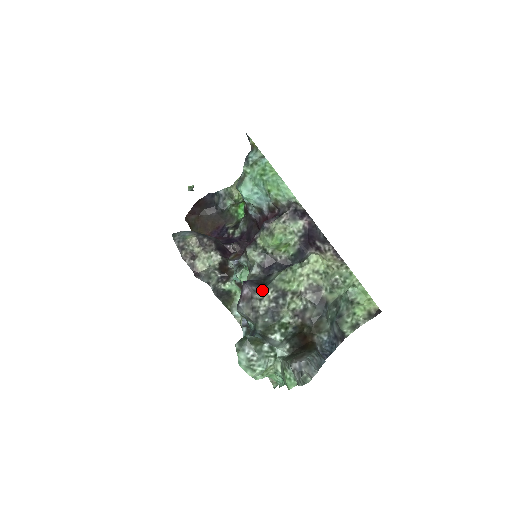
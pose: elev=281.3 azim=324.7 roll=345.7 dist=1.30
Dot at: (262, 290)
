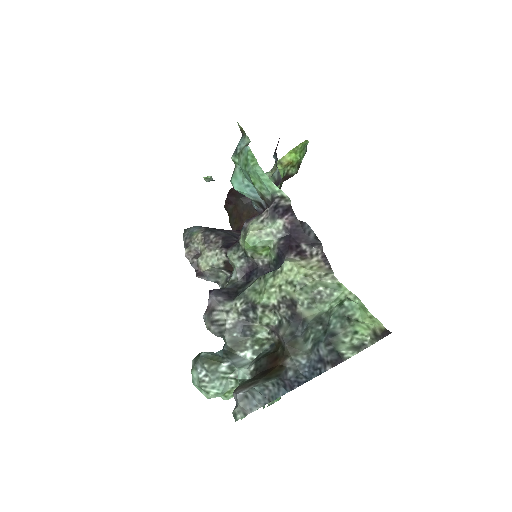
Dot at: (231, 301)
